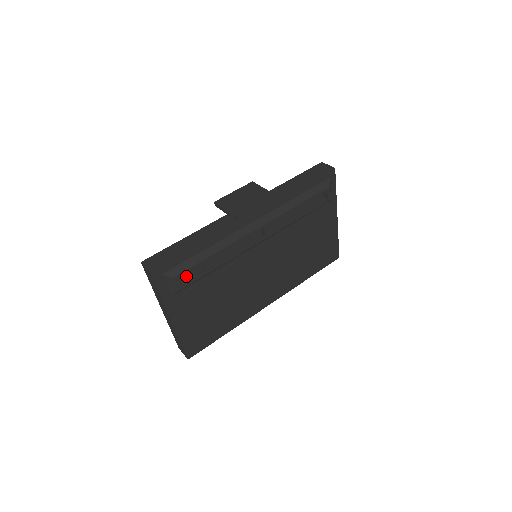
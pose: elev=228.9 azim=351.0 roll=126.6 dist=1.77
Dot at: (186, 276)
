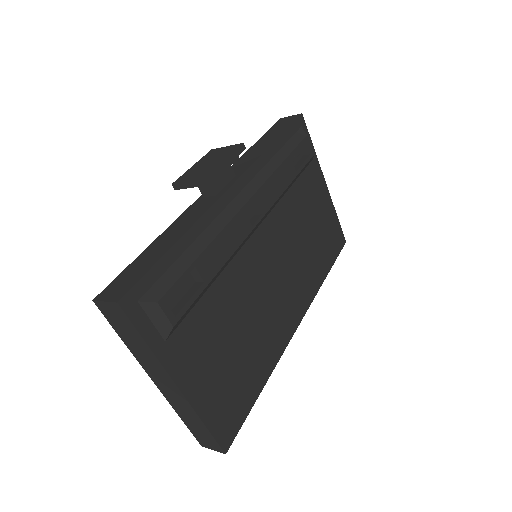
Dot at: (175, 300)
